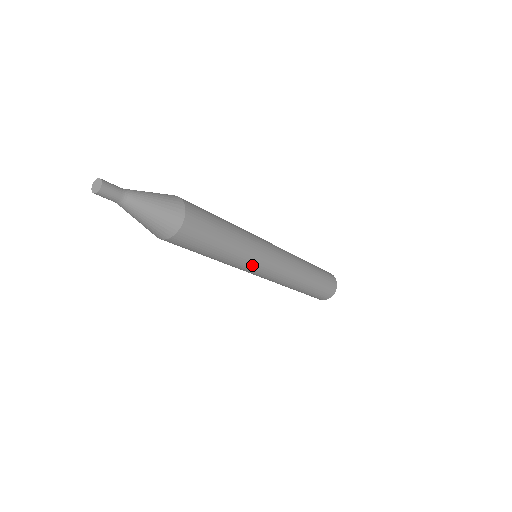
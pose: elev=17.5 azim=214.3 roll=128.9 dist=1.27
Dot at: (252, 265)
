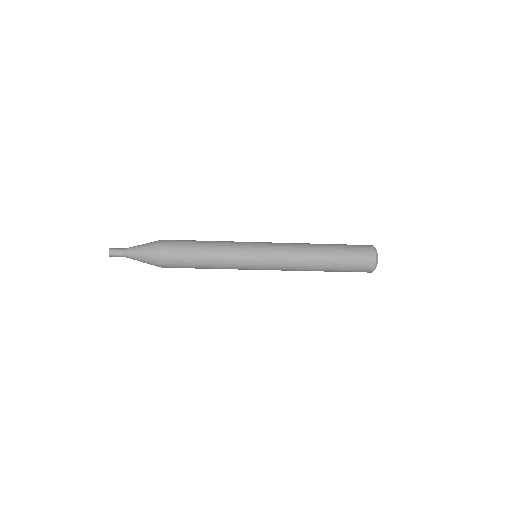
Dot at: (241, 265)
